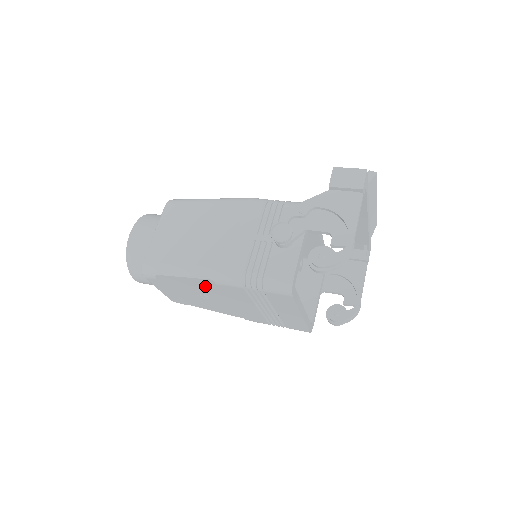
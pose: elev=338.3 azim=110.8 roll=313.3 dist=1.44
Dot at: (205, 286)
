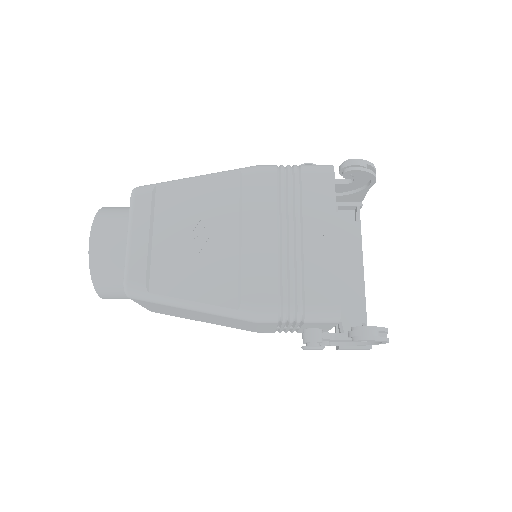
Dot at: (219, 196)
